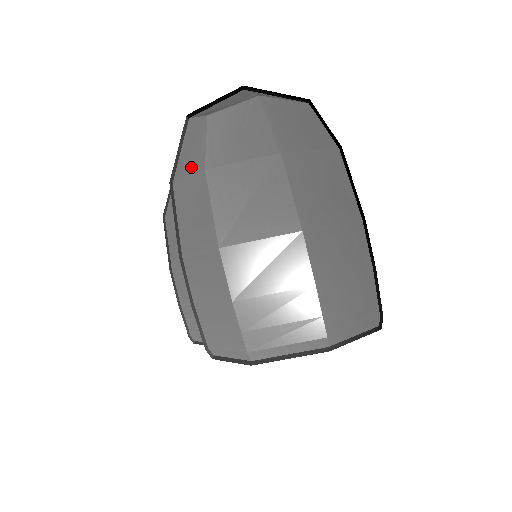
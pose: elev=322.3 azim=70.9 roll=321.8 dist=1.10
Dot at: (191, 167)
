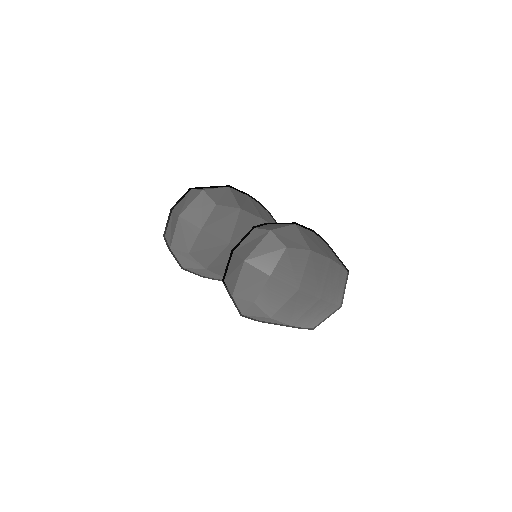
Dot at: (256, 315)
